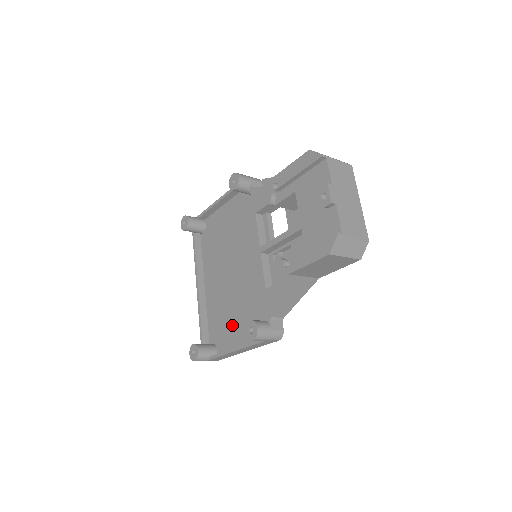
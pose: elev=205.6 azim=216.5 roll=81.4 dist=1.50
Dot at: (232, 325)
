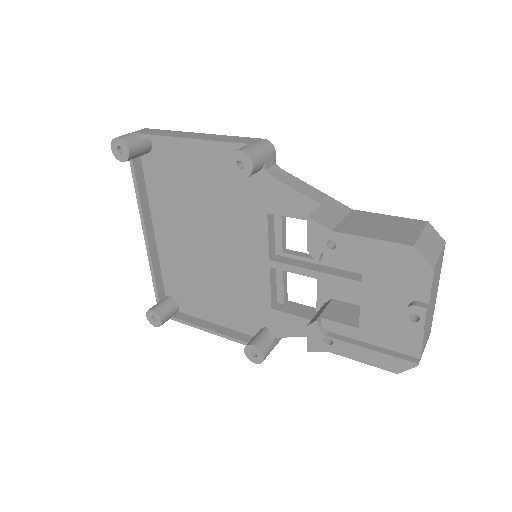
Dot at: (205, 298)
